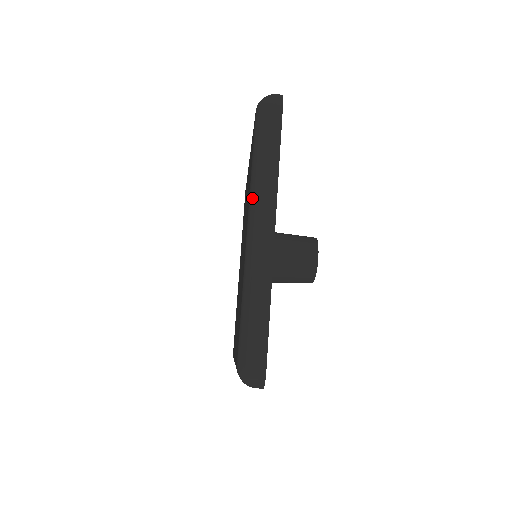
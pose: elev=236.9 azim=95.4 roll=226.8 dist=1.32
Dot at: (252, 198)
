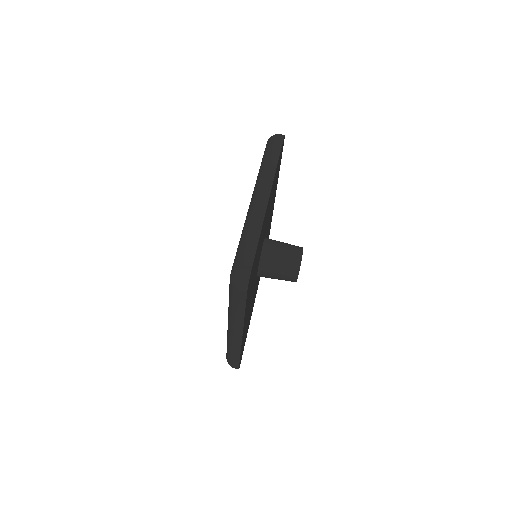
Dot at: (257, 182)
